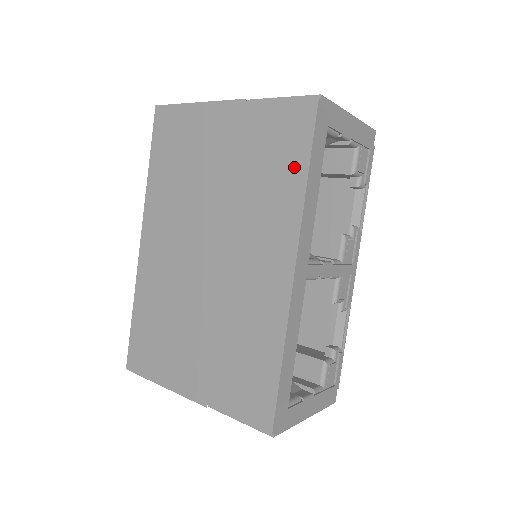
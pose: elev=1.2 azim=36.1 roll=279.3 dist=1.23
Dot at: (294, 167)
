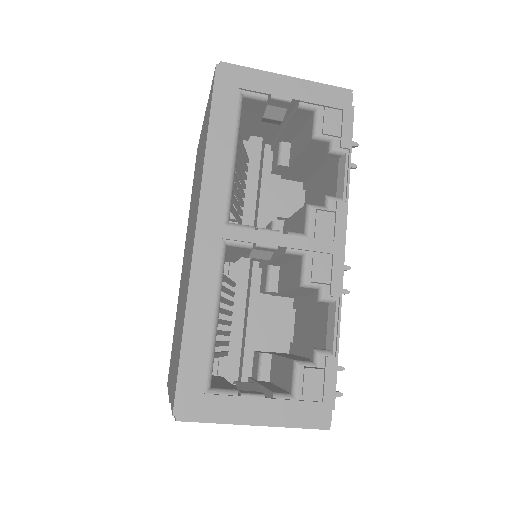
Dot at: (206, 134)
